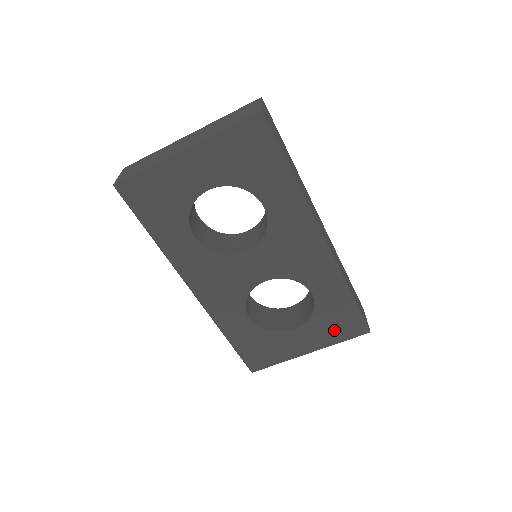
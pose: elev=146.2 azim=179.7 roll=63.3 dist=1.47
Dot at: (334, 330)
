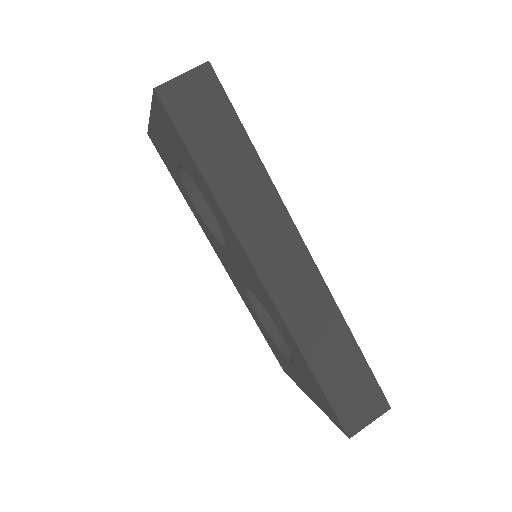
Dot at: (318, 397)
